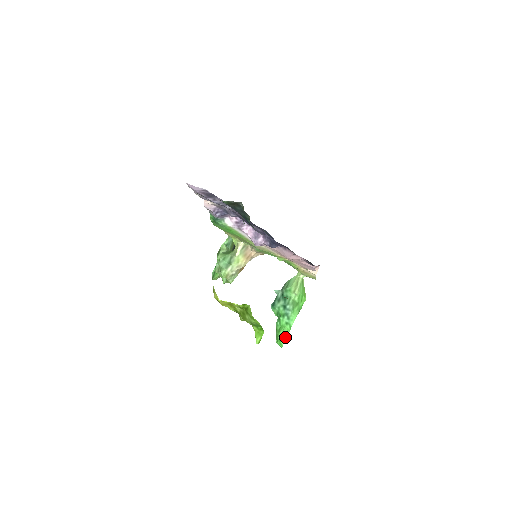
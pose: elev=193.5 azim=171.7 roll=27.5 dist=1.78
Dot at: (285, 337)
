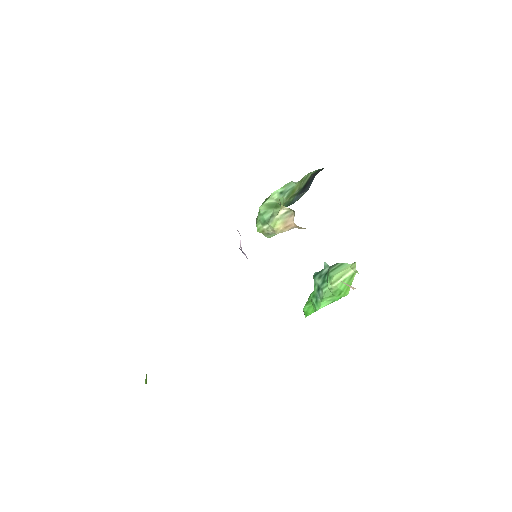
Dot at: (308, 313)
